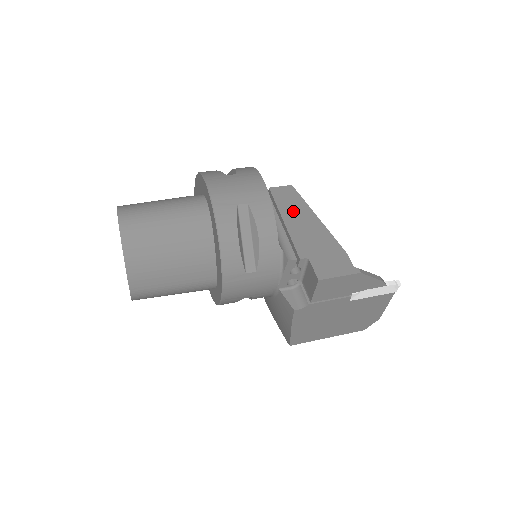
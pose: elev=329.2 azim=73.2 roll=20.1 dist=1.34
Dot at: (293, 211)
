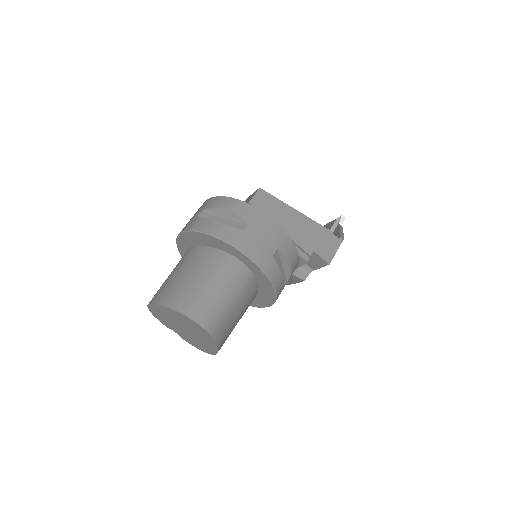
Dot at: (279, 215)
